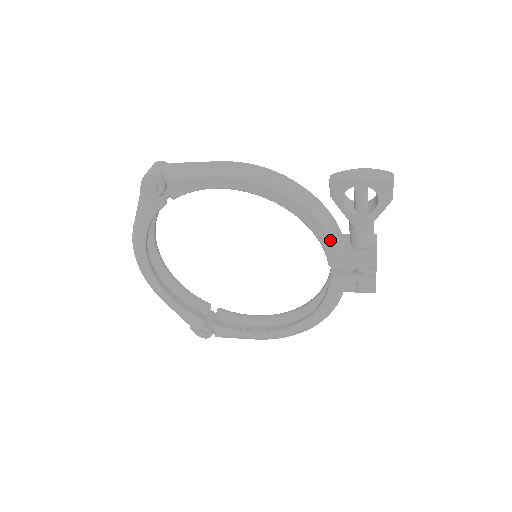
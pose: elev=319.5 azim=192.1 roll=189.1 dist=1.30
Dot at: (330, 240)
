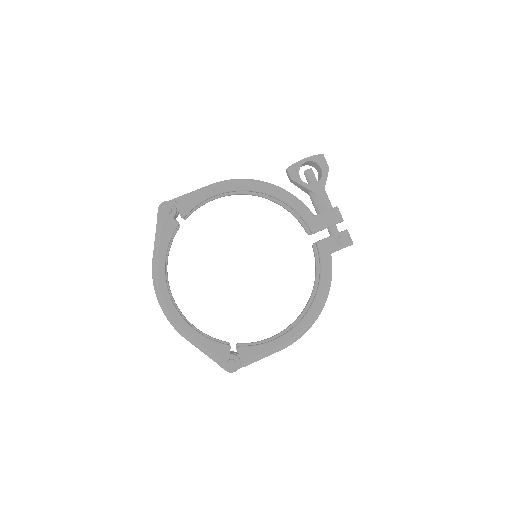
Dot at: (304, 208)
